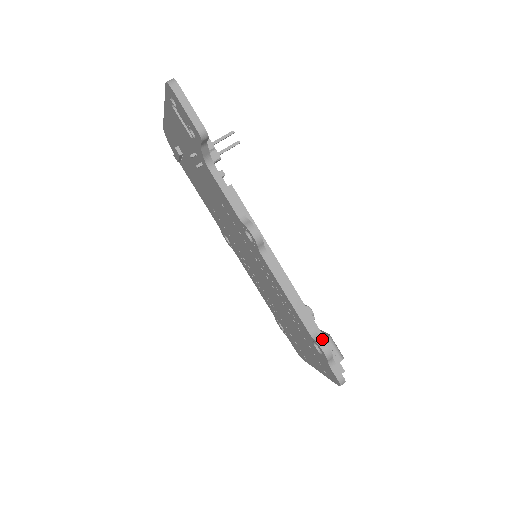
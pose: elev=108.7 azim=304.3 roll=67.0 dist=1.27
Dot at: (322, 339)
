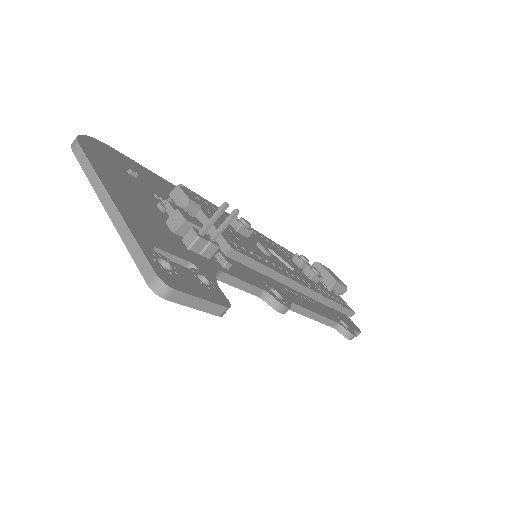
Dot at: (347, 331)
